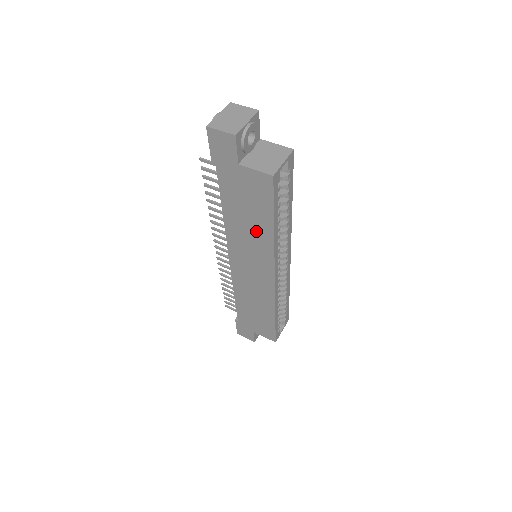
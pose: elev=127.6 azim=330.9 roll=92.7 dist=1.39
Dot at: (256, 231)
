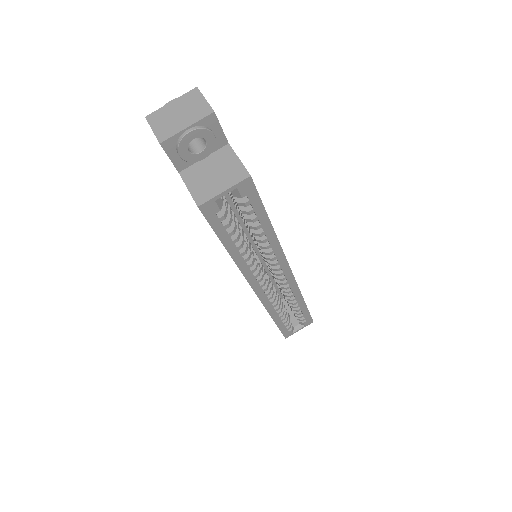
Dot at: occluded
